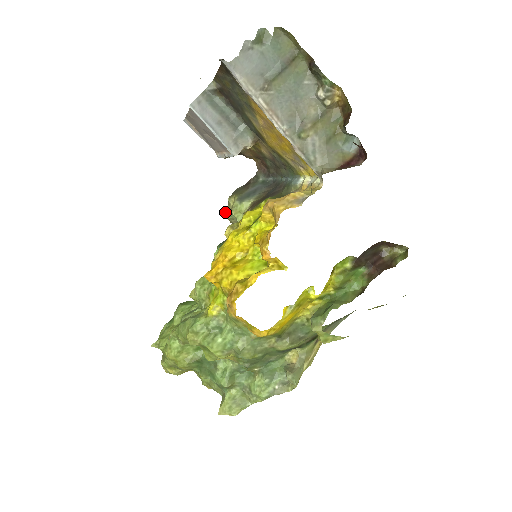
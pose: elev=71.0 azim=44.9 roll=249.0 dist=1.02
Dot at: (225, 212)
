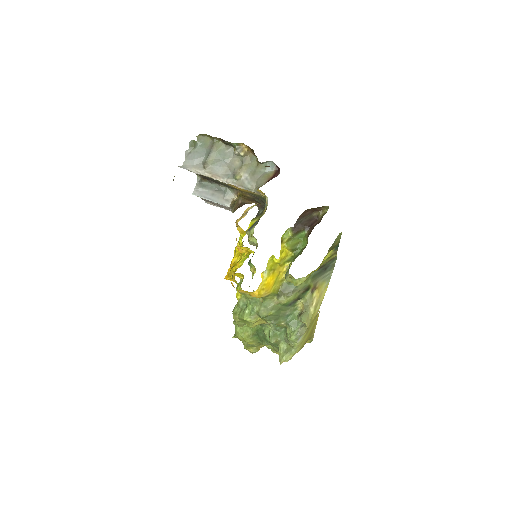
Dot at: occluded
